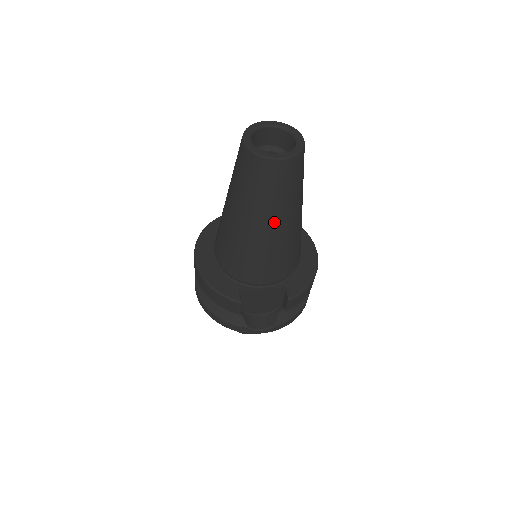
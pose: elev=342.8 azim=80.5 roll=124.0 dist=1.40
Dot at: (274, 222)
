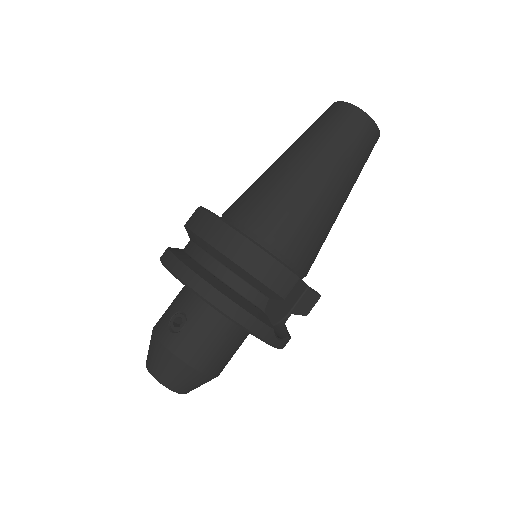
Dot at: (346, 192)
